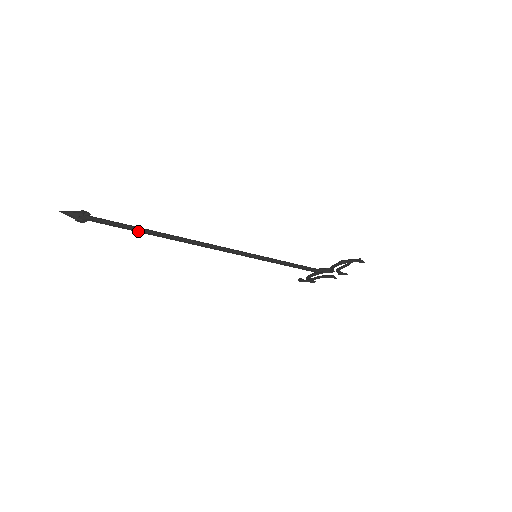
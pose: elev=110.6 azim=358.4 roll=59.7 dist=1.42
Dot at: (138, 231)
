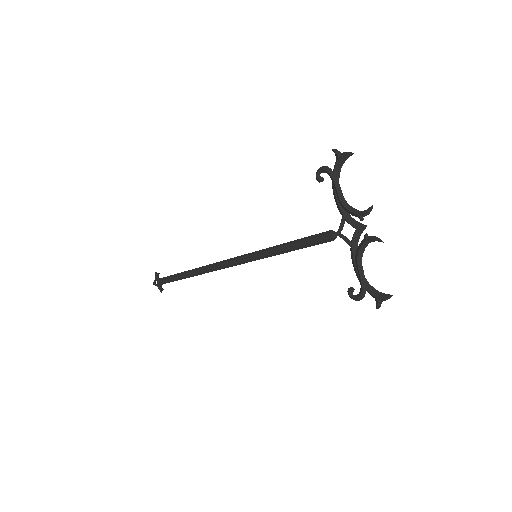
Dot at: (179, 277)
